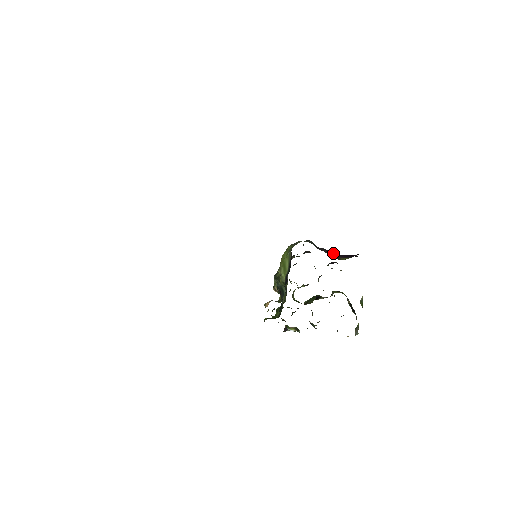
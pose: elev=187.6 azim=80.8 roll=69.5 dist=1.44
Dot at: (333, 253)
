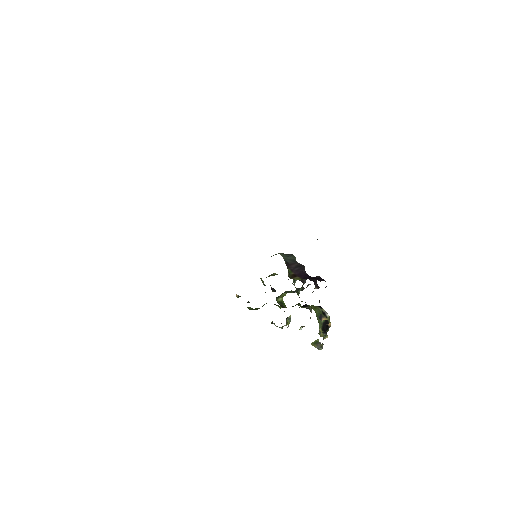
Dot at: (302, 271)
